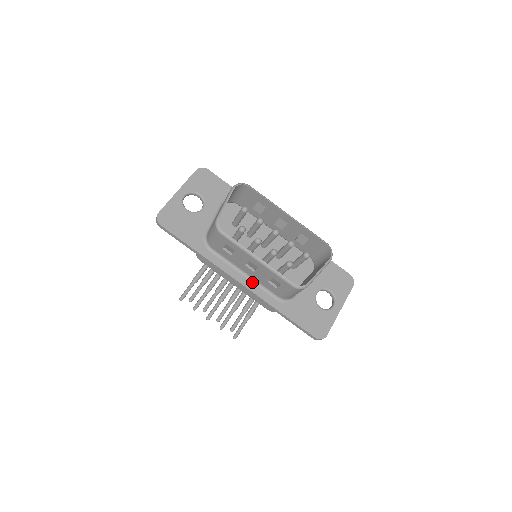
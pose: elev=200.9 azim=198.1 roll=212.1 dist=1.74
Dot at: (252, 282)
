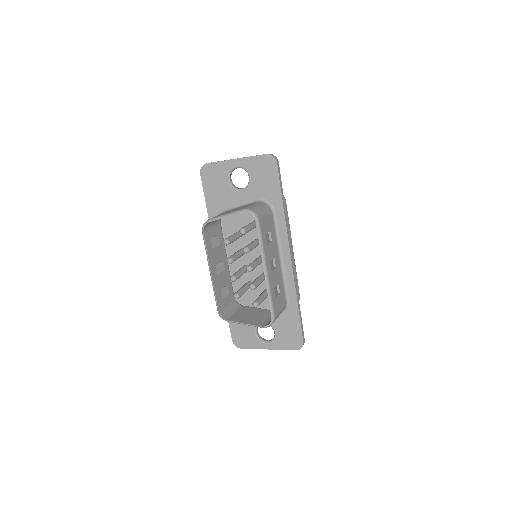
Dot at: occluded
